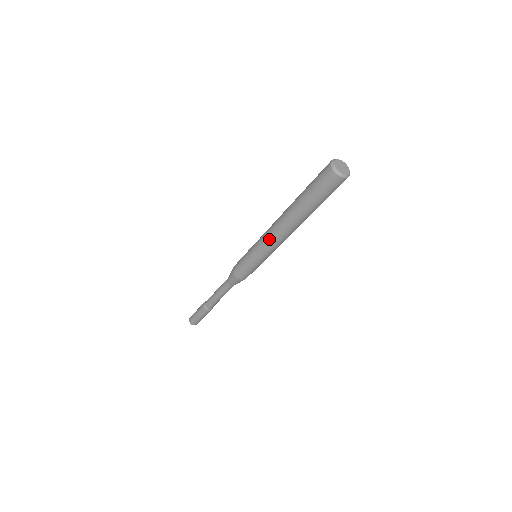
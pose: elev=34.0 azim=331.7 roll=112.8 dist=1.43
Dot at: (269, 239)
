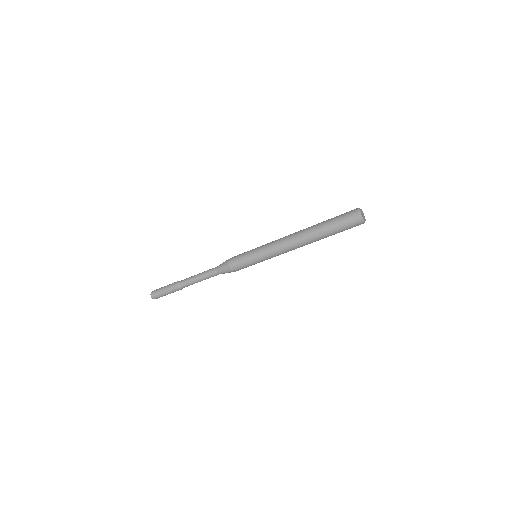
Dot at: (283, 251)
